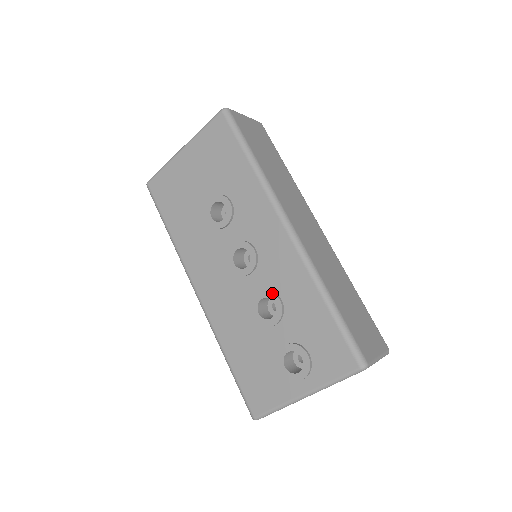
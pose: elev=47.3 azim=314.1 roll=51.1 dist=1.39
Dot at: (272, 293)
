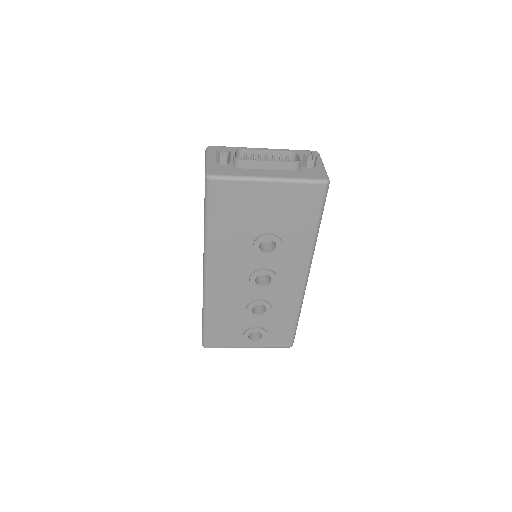
Dot at: (270, 305)
